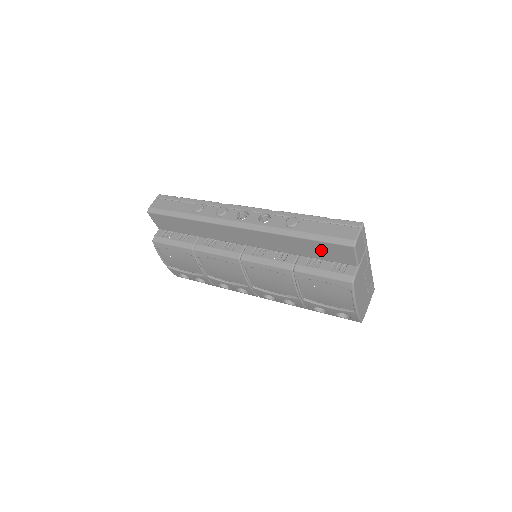
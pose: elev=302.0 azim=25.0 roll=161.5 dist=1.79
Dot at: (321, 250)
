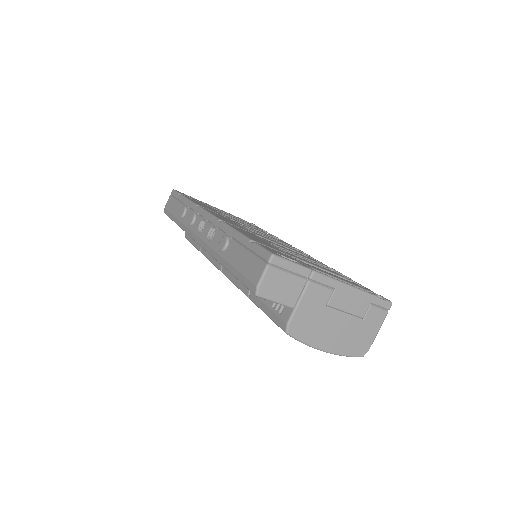
Dot at: occluded
